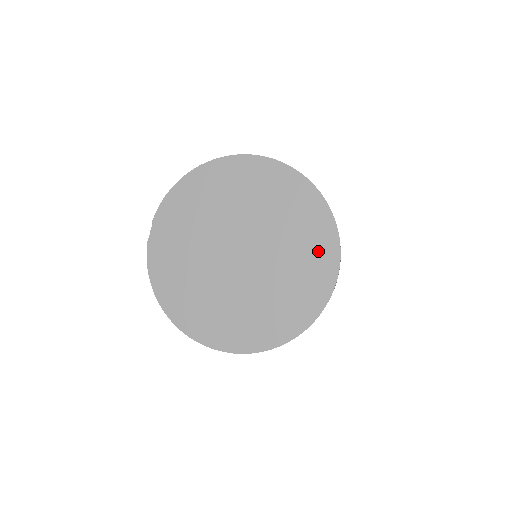
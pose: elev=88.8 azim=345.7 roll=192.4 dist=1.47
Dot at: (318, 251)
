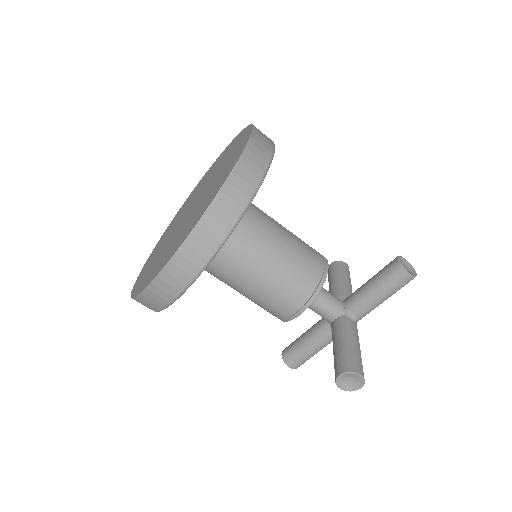
Dot at: (238, 144)
